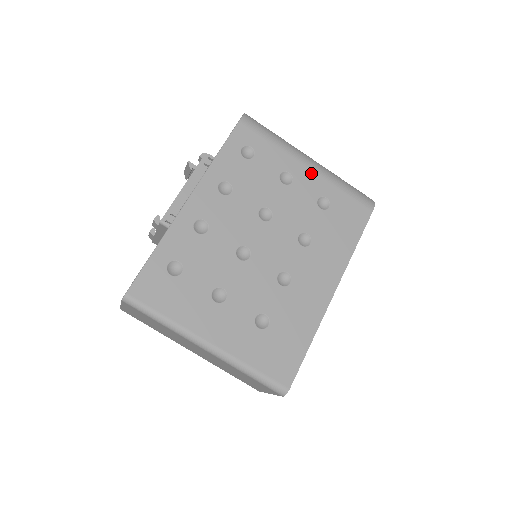
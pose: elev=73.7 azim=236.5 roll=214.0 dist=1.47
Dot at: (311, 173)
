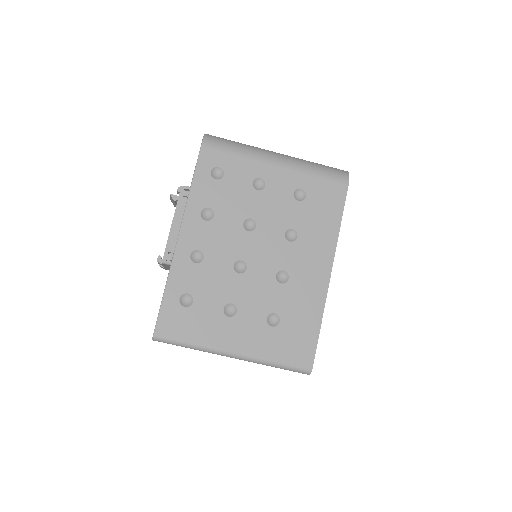
Dot at: (281, 170)
